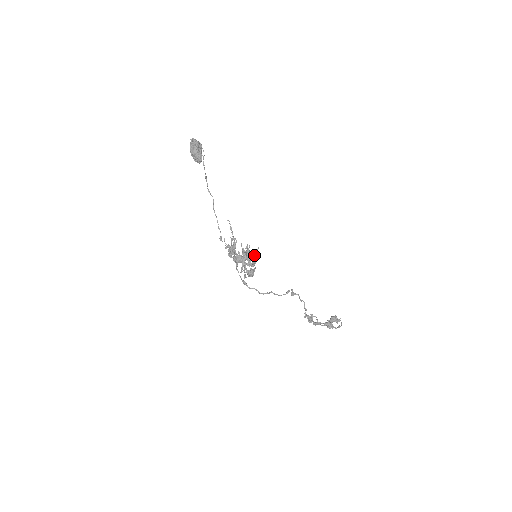
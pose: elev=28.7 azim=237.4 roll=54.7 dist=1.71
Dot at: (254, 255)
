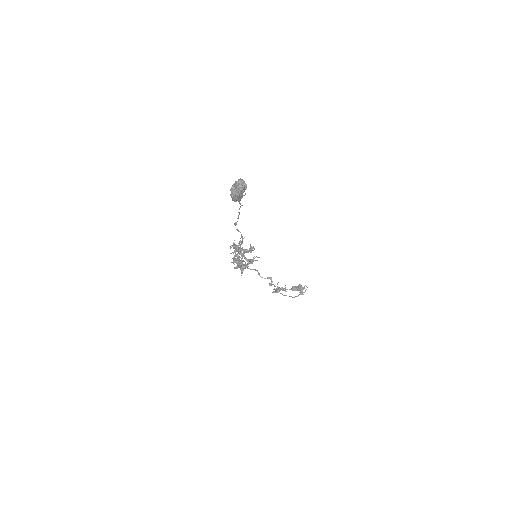
Dot at: (252, 261)
